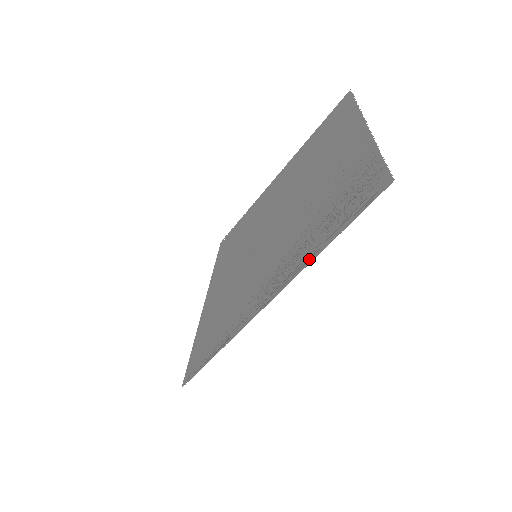
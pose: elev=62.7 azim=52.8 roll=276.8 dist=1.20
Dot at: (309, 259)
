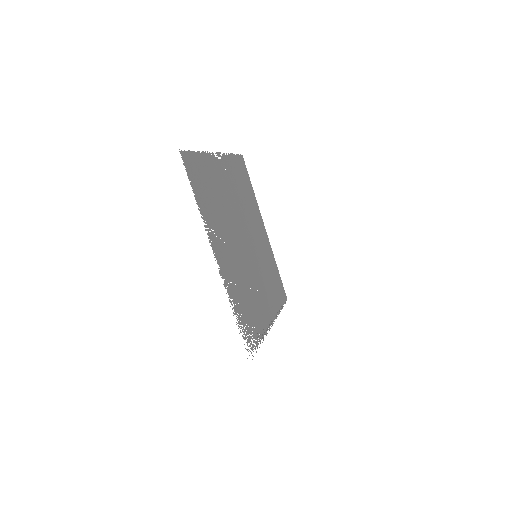
Dot at: occluded
